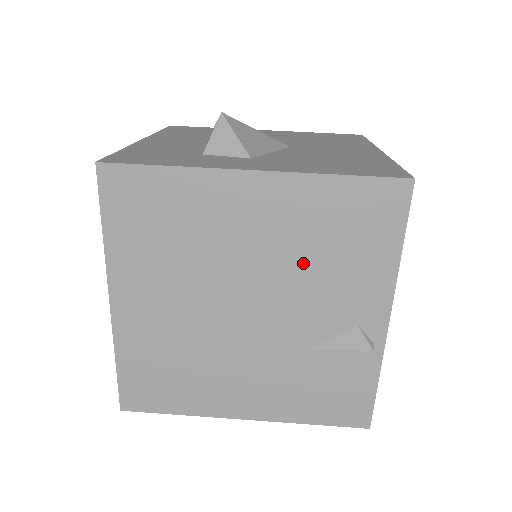
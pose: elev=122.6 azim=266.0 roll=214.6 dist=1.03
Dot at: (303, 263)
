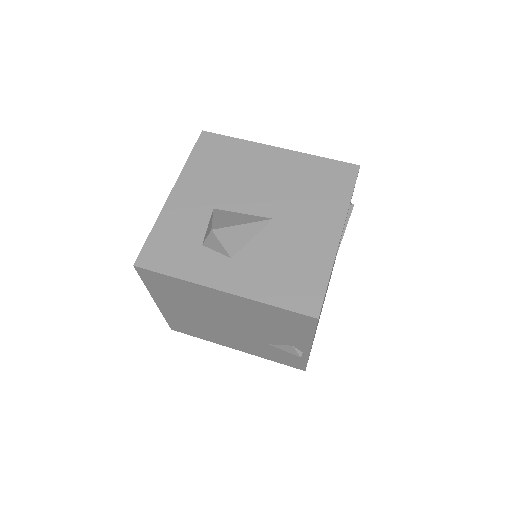
Dot at: (258, 322)
